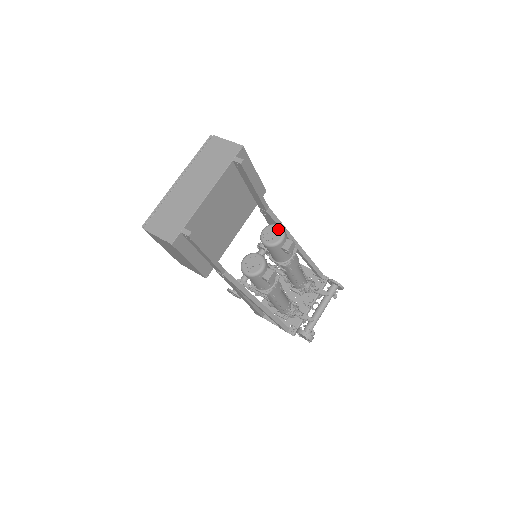
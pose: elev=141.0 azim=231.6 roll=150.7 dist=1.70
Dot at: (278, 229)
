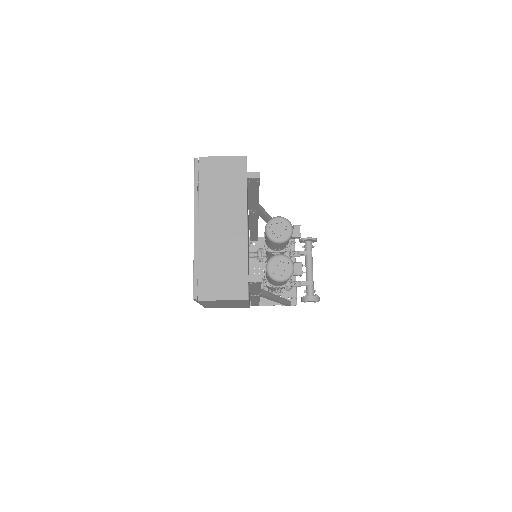
Dot at: (282, 221)
